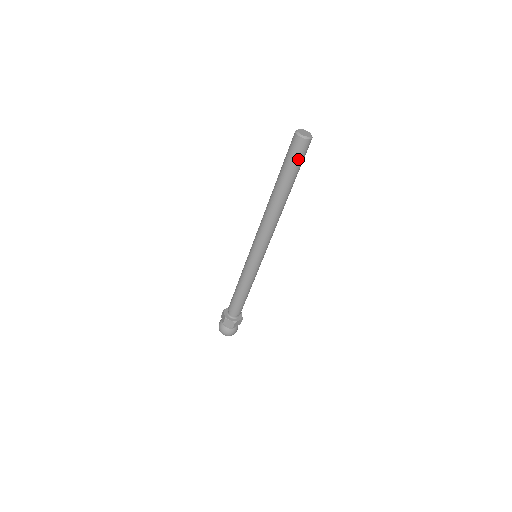
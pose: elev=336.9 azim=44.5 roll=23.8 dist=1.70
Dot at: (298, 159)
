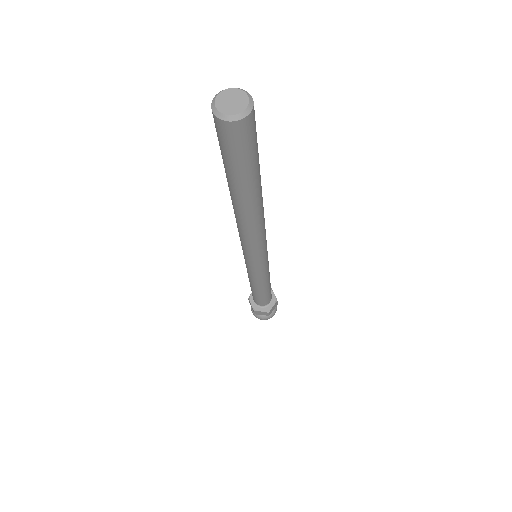
Dot at: (226, 151)
